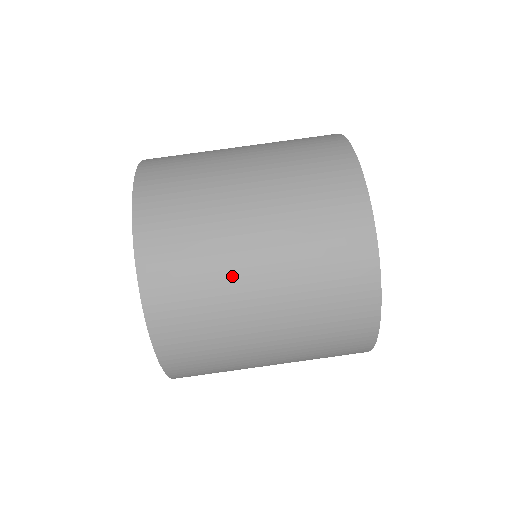
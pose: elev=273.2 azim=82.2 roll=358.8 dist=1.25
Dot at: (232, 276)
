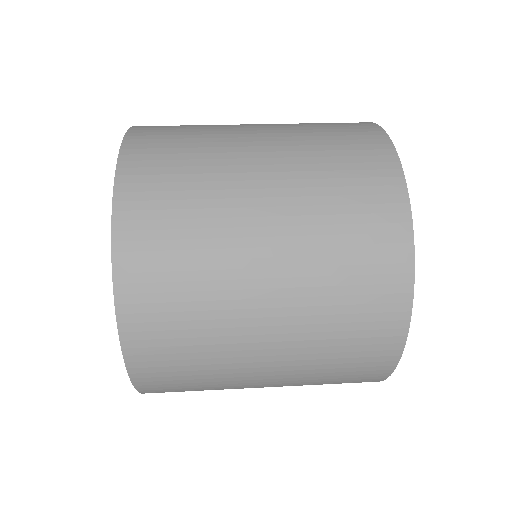
Dot at: occluded
